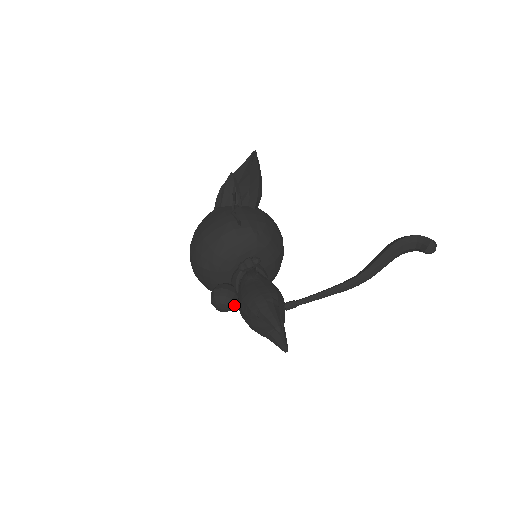
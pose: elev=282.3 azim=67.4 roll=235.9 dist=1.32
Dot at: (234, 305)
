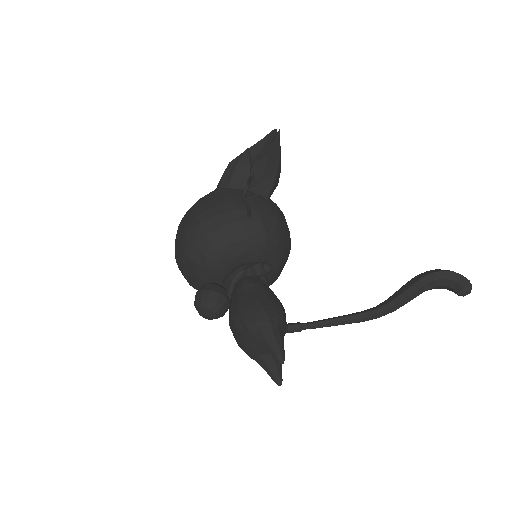
Dot at: (223, 313)
